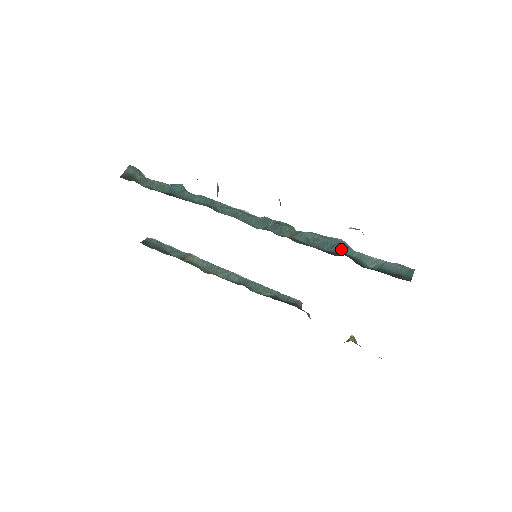
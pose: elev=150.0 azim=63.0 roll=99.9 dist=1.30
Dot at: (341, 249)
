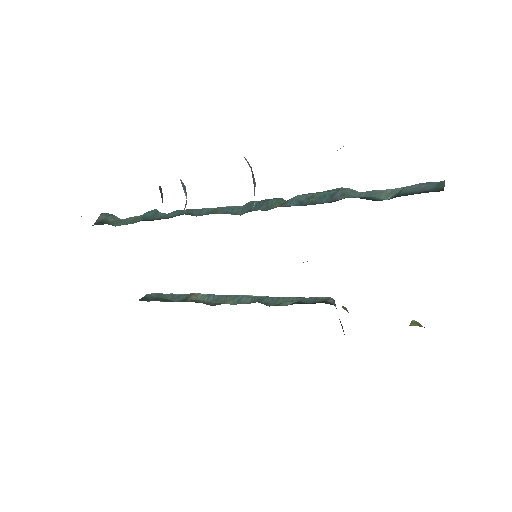
Dot at: (343, 195)
